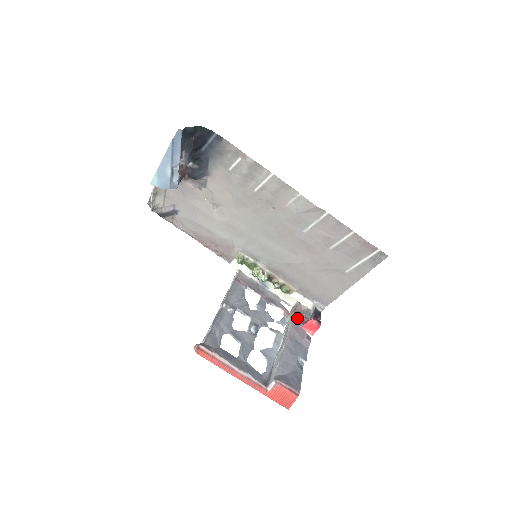
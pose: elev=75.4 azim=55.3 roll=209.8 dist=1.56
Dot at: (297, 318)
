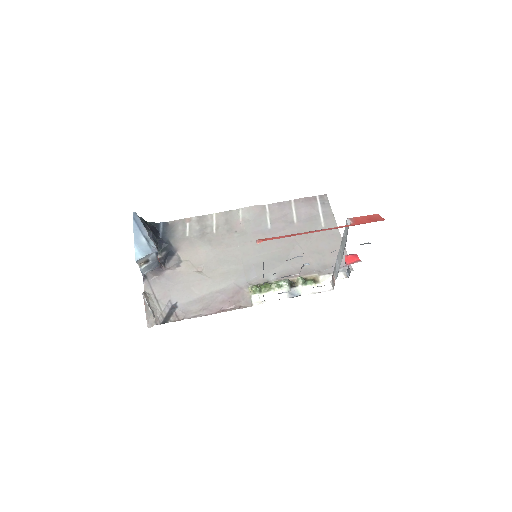
Dot at: occluded
